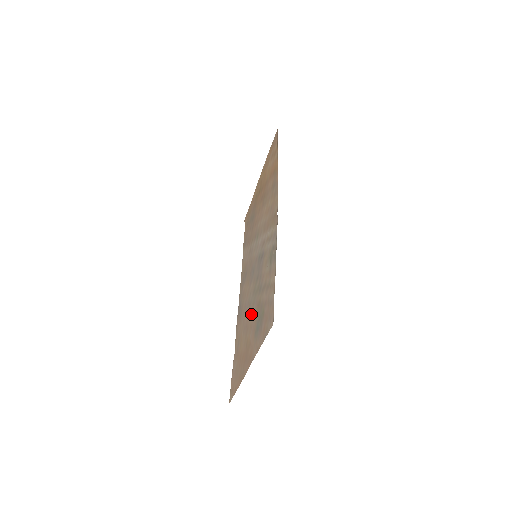
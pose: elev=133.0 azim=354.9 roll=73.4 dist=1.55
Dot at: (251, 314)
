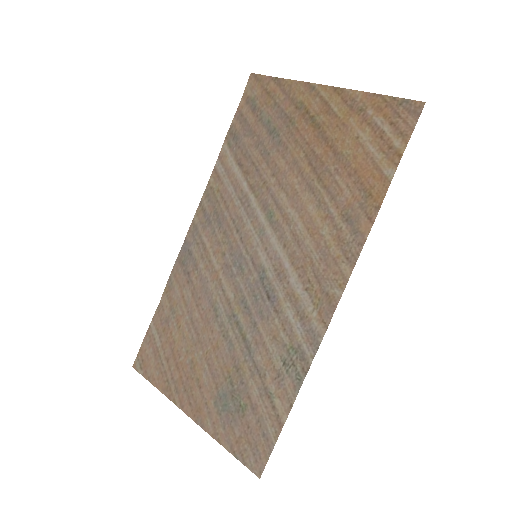
Dot at: (215, 342)
